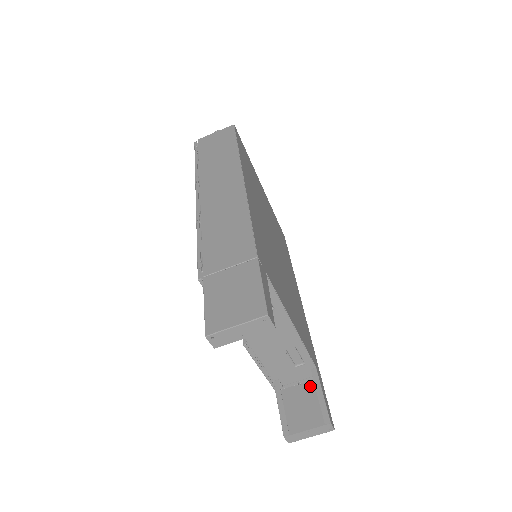
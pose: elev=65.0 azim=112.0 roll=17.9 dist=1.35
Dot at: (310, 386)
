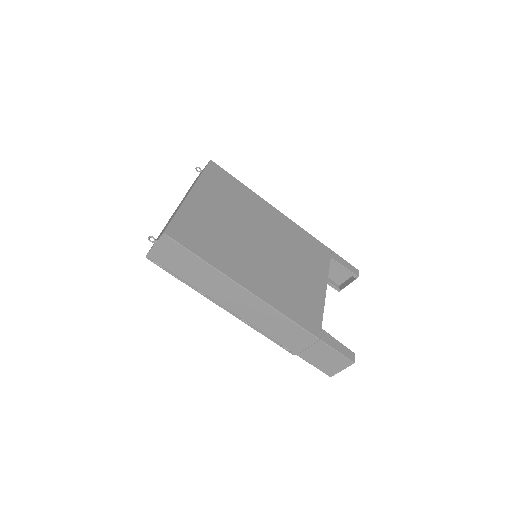
Dot at: occluded
